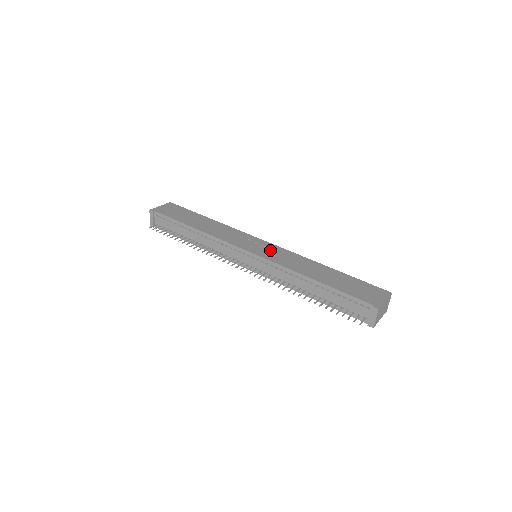
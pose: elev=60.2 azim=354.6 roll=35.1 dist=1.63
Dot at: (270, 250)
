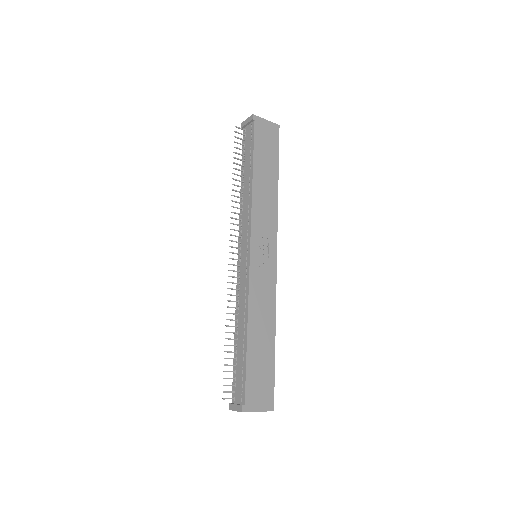
Dot at: (266, 269)
